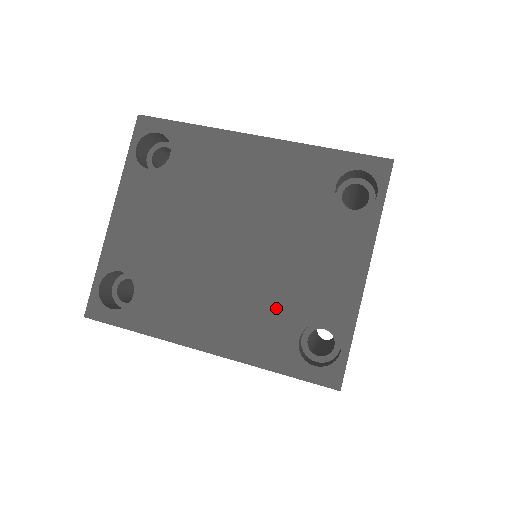
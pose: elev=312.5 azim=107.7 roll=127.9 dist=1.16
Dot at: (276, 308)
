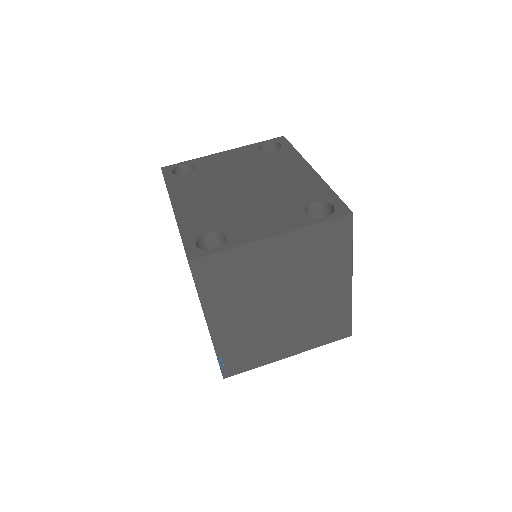
Dot at: (220, 217)
